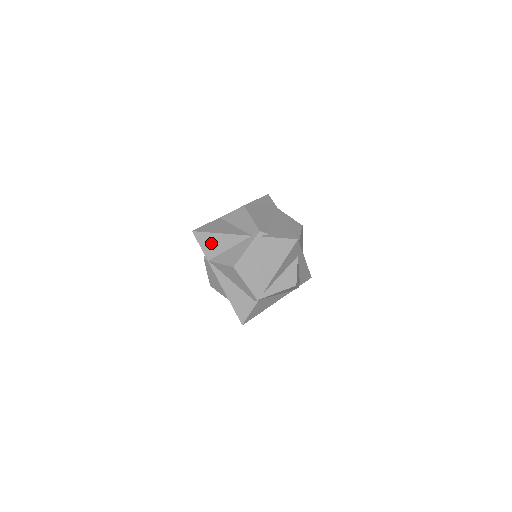
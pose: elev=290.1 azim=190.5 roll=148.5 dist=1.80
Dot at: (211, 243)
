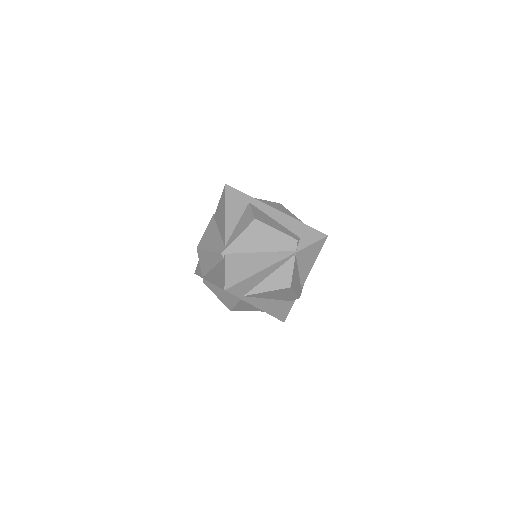
Dot at: occluded
